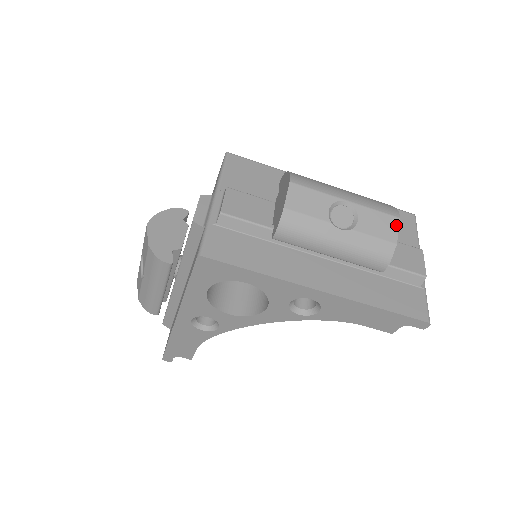
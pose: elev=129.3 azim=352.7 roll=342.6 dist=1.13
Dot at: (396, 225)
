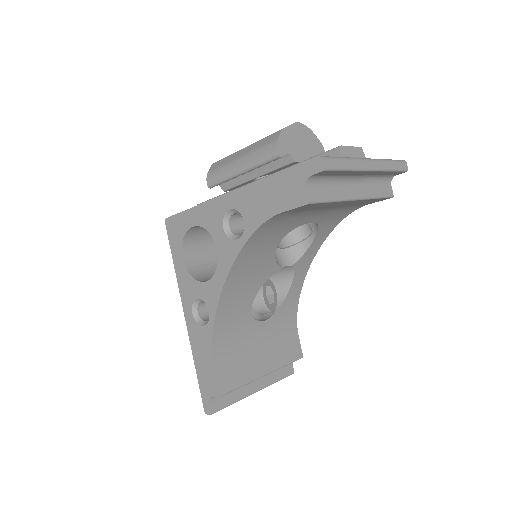
Dot at: (290, 125)
